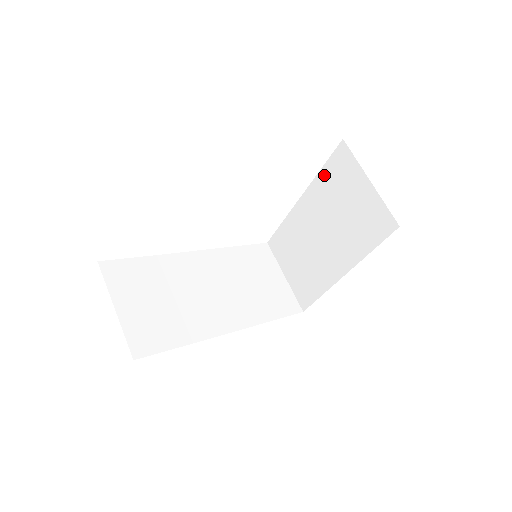
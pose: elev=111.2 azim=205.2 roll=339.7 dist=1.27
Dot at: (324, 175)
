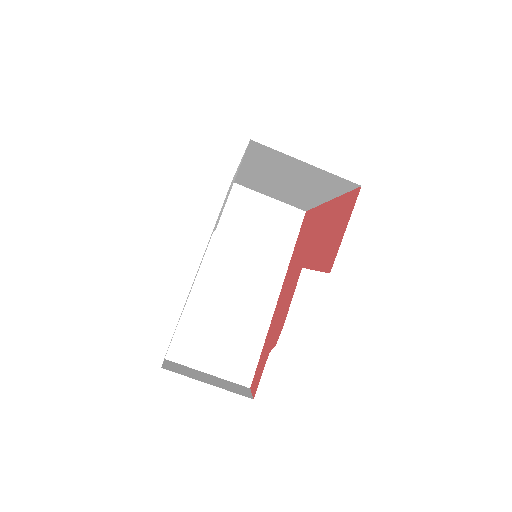
Dot at: (252, 156)
